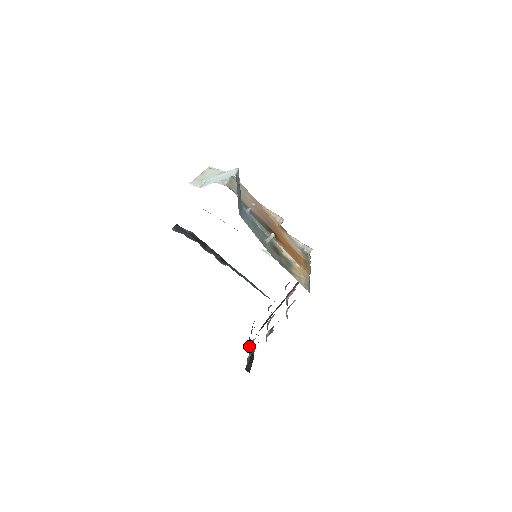
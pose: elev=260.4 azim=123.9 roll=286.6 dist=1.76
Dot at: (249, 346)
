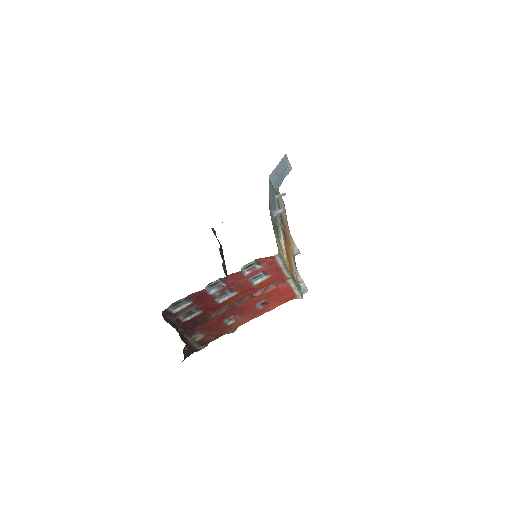
Dot at: (184, 318)
